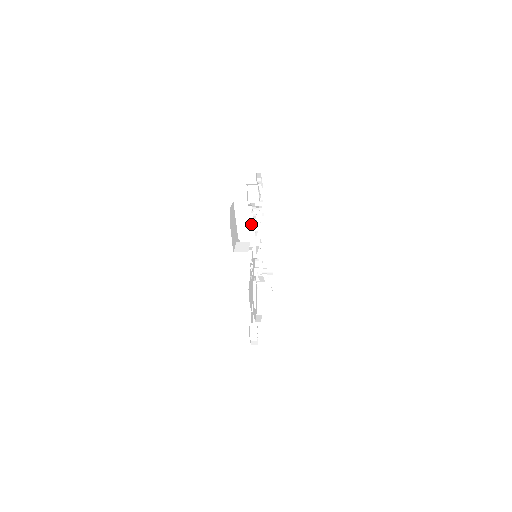
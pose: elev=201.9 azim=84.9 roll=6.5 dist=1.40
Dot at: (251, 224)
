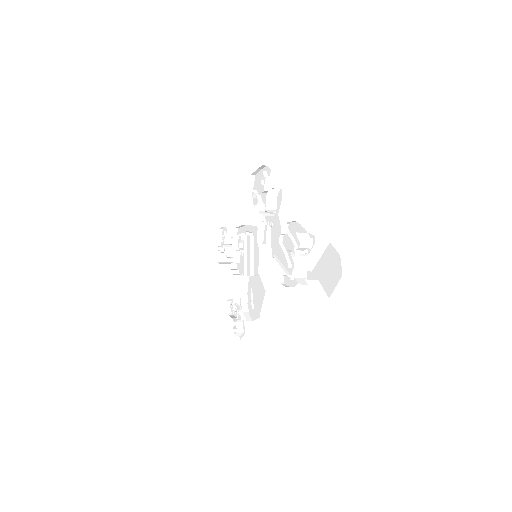
Dot at: (305, 252)
